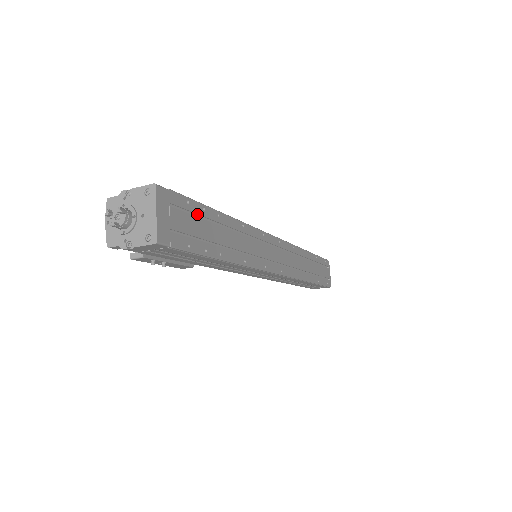
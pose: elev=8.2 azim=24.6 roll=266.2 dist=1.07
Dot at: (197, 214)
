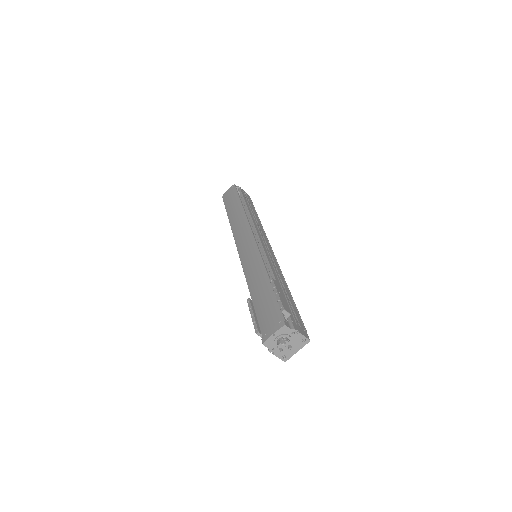
Dot at: occluded
